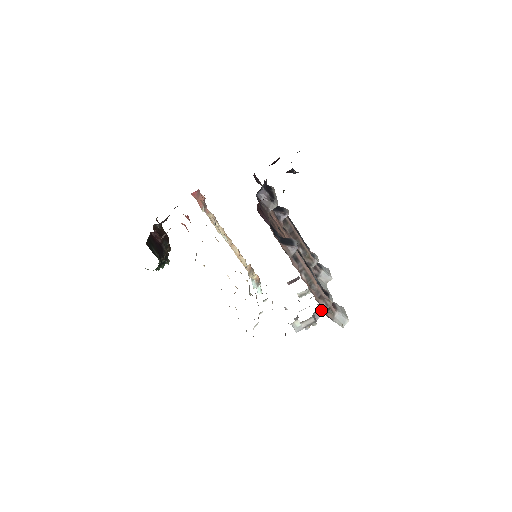
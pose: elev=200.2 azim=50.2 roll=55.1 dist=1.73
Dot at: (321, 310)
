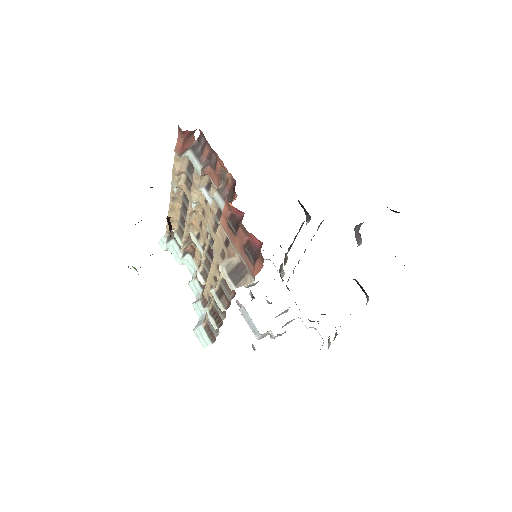
Dot at: (292, 320)
